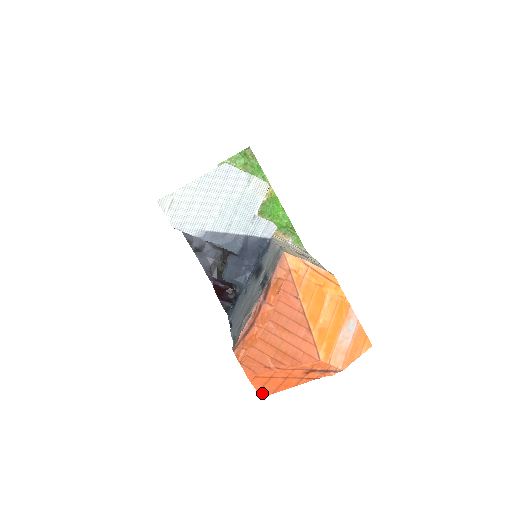
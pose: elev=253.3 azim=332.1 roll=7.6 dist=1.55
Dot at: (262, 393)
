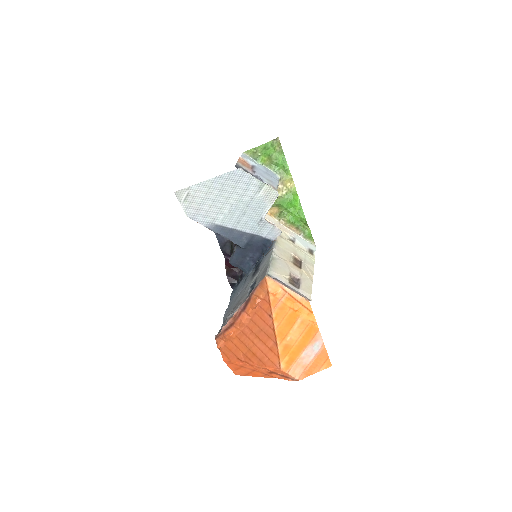
Dot at: (236, 373)
